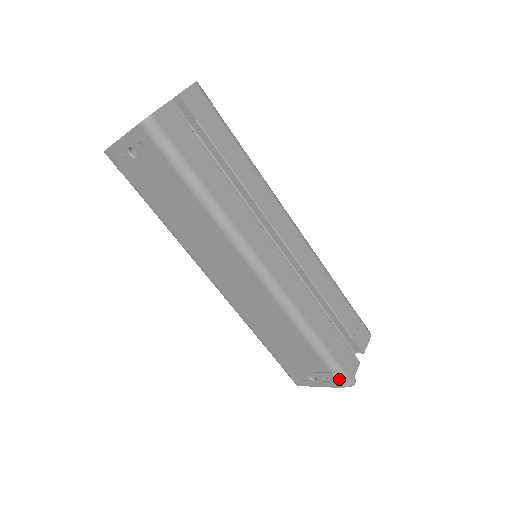
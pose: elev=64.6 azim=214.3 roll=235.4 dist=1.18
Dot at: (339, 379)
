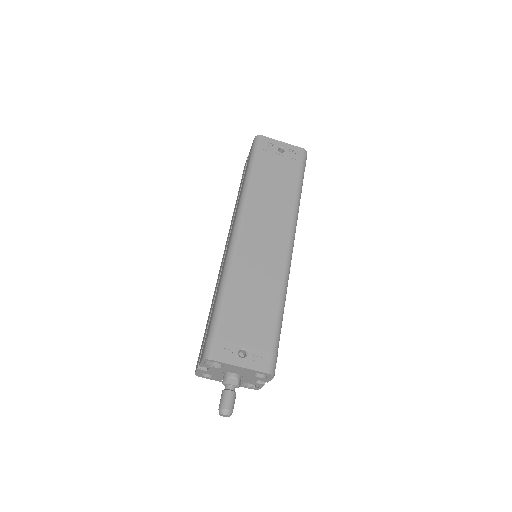
Dot at: (273, 362)
